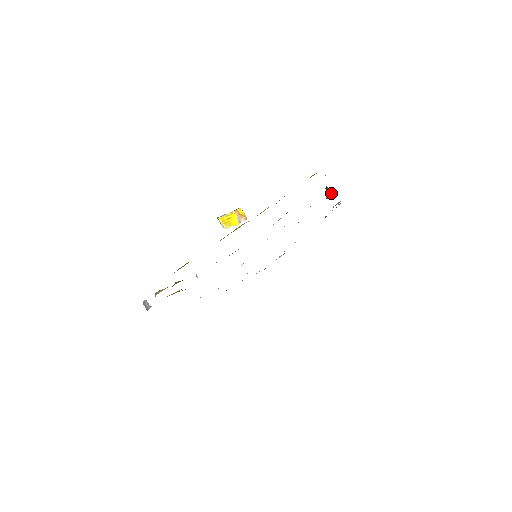
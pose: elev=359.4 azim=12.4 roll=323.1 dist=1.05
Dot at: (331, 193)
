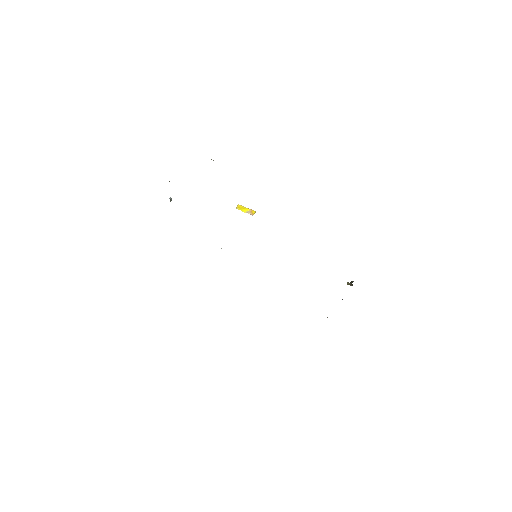
Dot at: occluded
